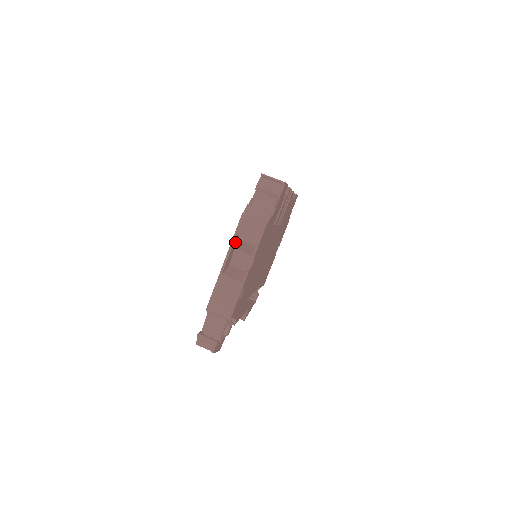
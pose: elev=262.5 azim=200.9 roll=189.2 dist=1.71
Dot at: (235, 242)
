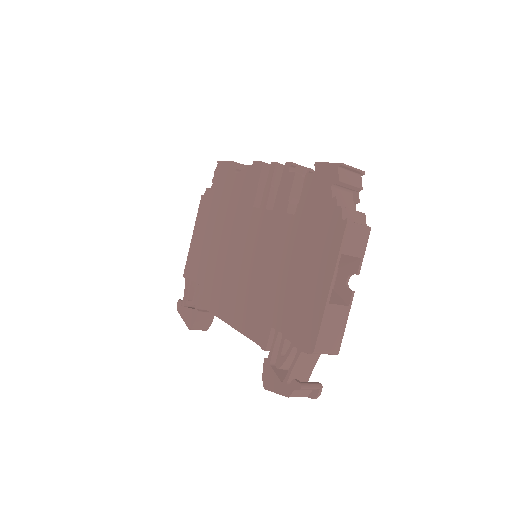
Dot at: (332, 258)
